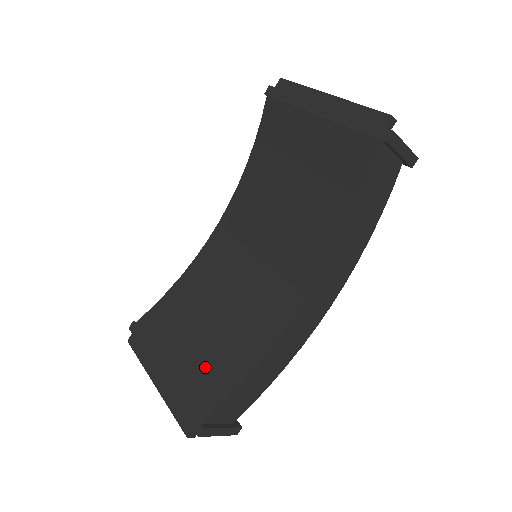
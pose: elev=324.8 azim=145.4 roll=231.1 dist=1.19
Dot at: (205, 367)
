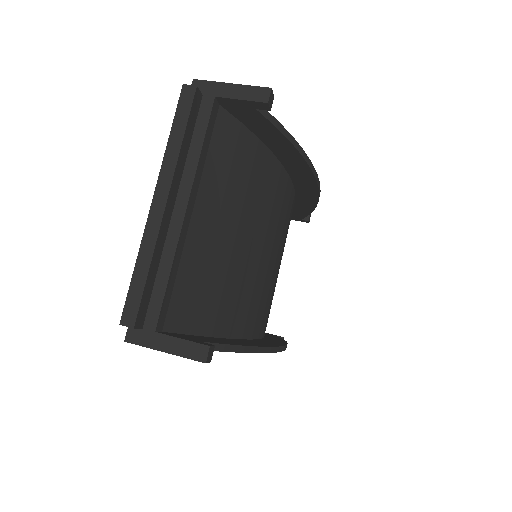
Dot at: occluded
